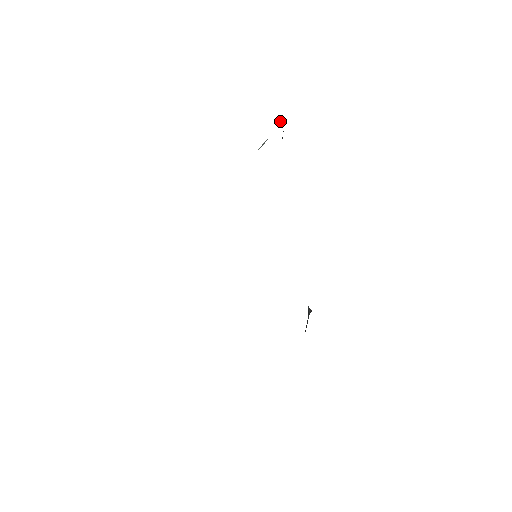
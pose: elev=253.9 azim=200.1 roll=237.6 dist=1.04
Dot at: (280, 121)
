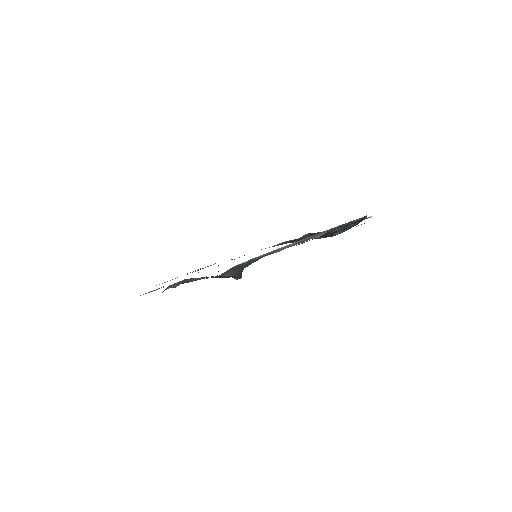
Dot at: (337, 230)
